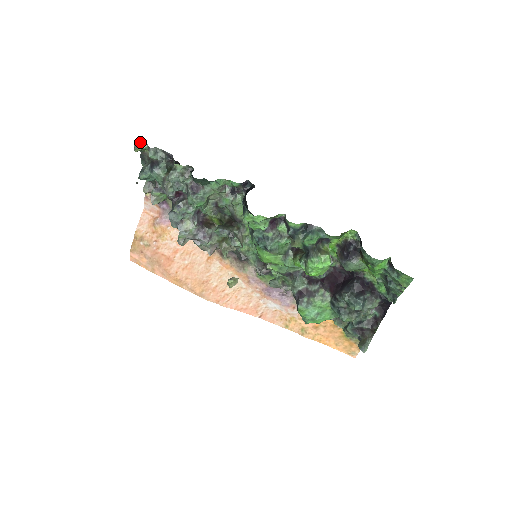
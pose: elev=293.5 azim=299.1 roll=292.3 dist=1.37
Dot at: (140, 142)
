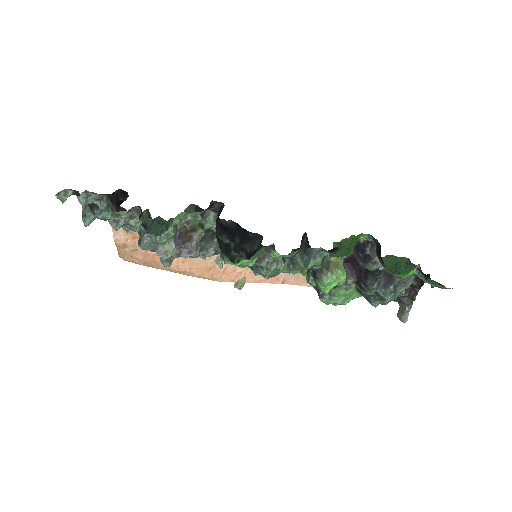
Dot at: occluded
